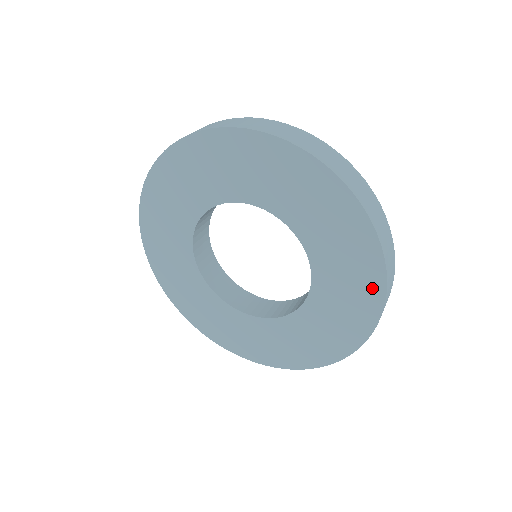
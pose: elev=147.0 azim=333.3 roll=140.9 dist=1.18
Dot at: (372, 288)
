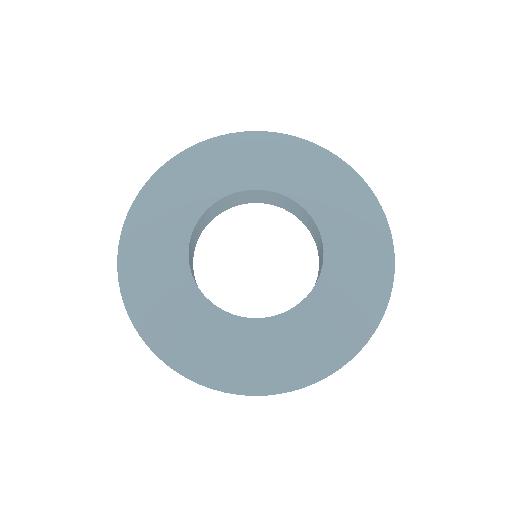
Dot at: (380, 280)
